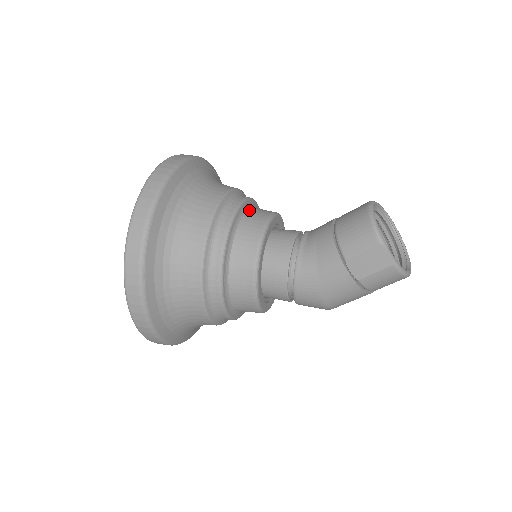
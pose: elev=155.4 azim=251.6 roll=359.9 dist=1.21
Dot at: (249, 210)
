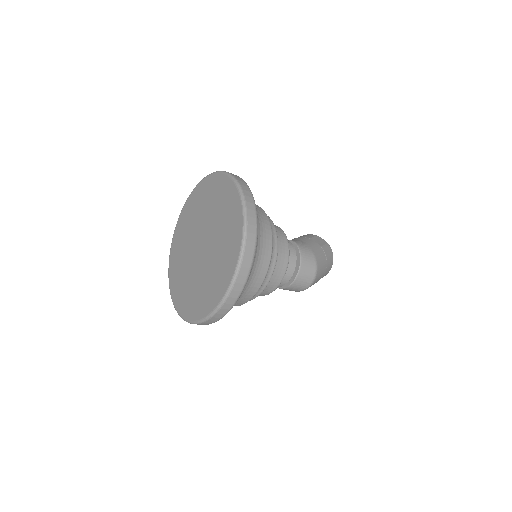
Dot at: occluded
